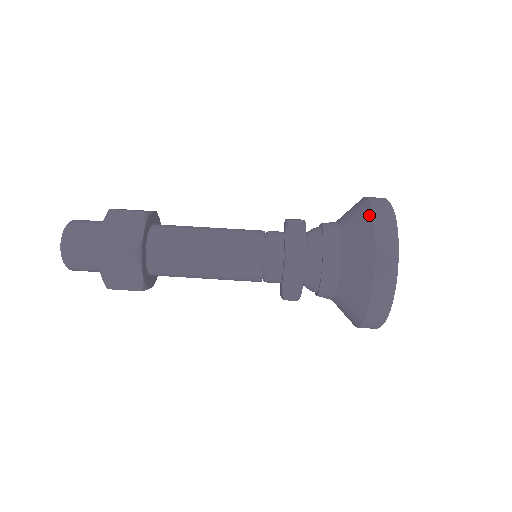
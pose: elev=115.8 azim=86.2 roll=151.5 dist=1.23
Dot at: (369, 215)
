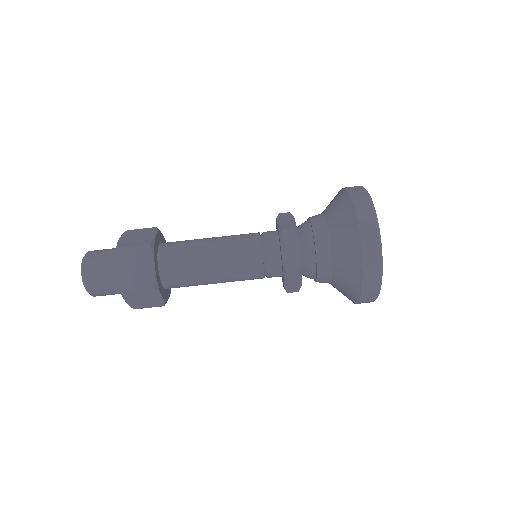
Dot at: (353, 221)
